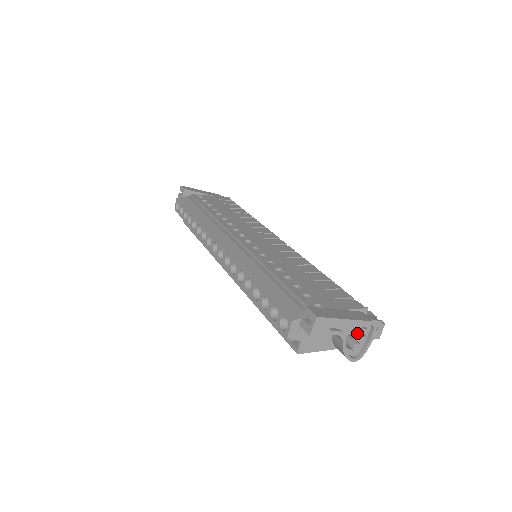
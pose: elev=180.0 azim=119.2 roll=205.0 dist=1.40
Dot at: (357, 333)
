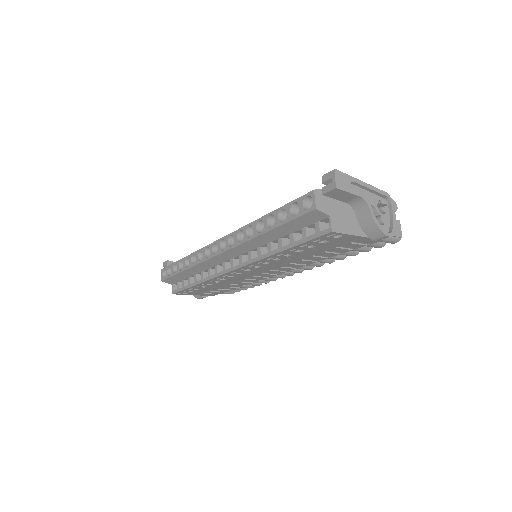
Dot at: (378, 209)
